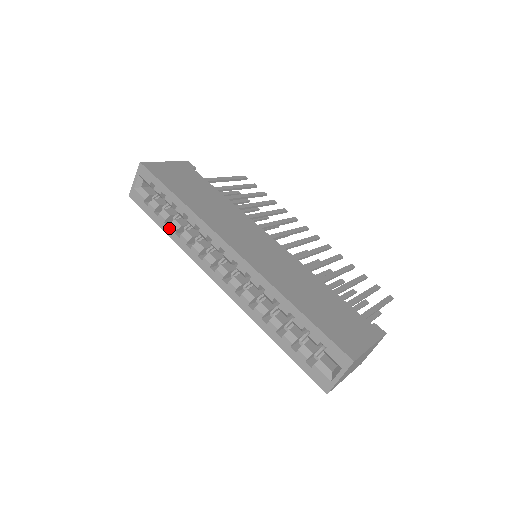
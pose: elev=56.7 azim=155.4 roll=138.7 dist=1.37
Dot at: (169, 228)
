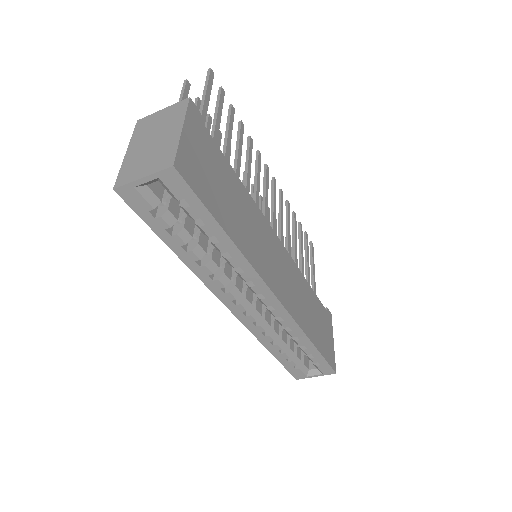
Dot at: (187, 254)
